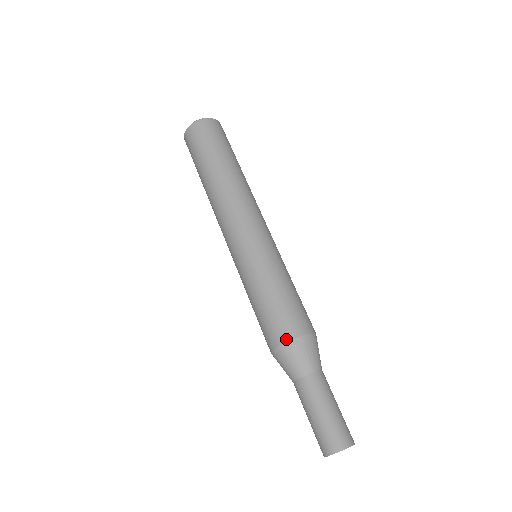
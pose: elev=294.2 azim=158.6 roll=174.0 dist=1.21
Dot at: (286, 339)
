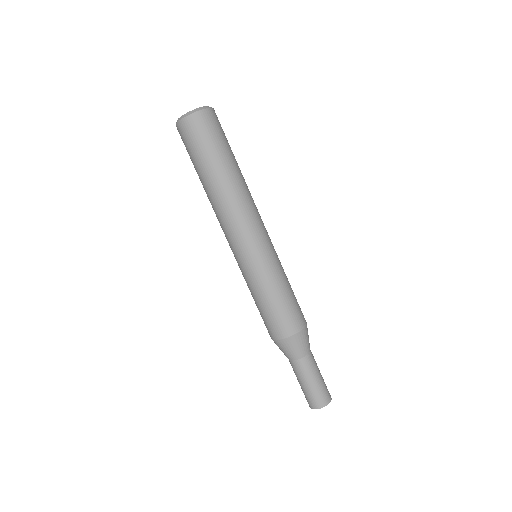
Dot at: (271, 338)
